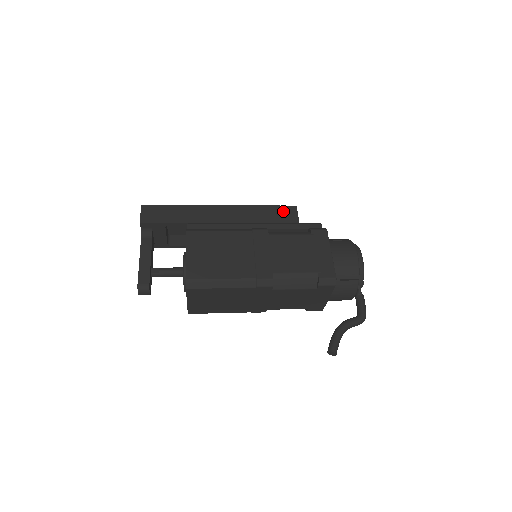
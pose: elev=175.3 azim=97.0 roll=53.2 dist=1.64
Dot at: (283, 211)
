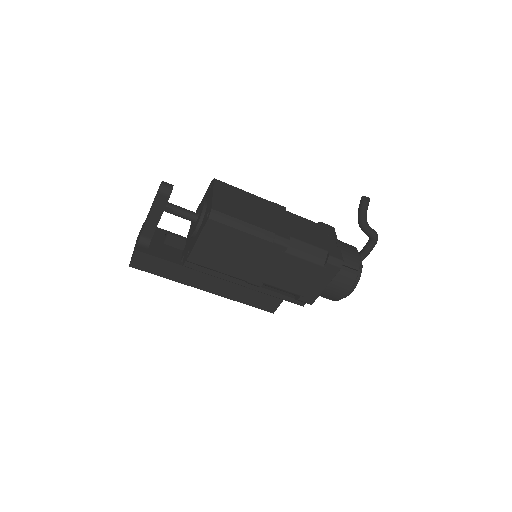
Dot at: occluded
